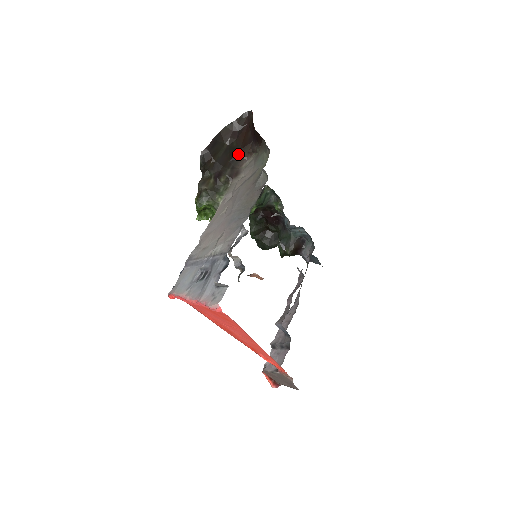
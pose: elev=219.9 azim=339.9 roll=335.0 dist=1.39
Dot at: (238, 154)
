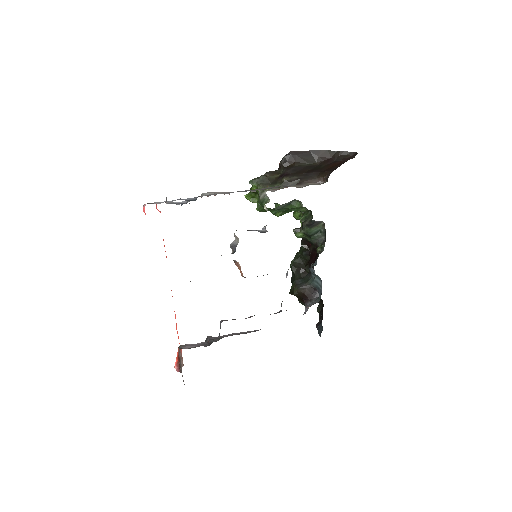
Dot at: (315, 174)
